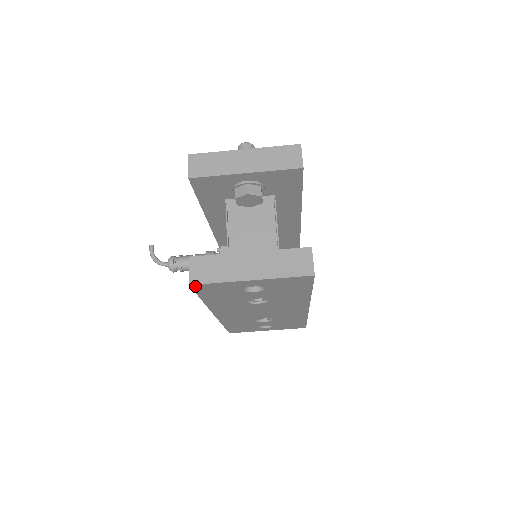
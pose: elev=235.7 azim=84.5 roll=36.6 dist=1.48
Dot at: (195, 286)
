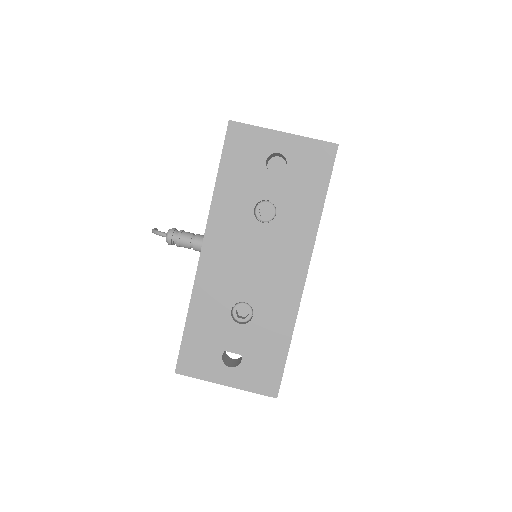
Dot at: (232, 127)
